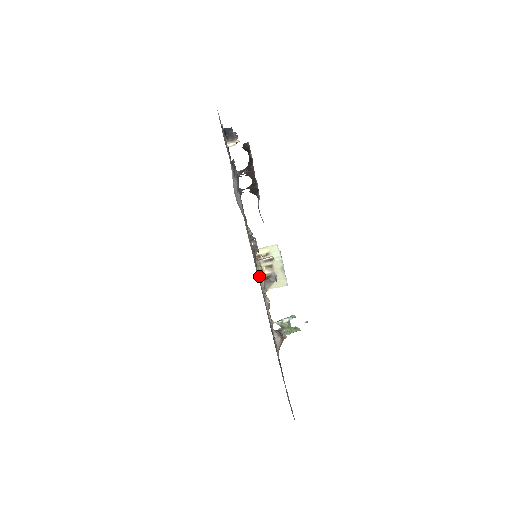
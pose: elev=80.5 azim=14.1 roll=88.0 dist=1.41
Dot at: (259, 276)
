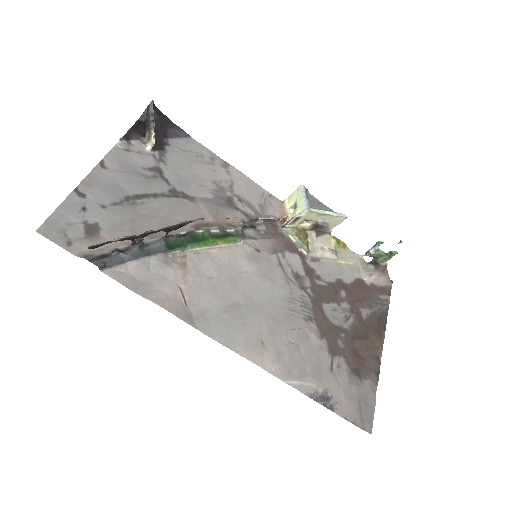
Dot at: (295, 243)
